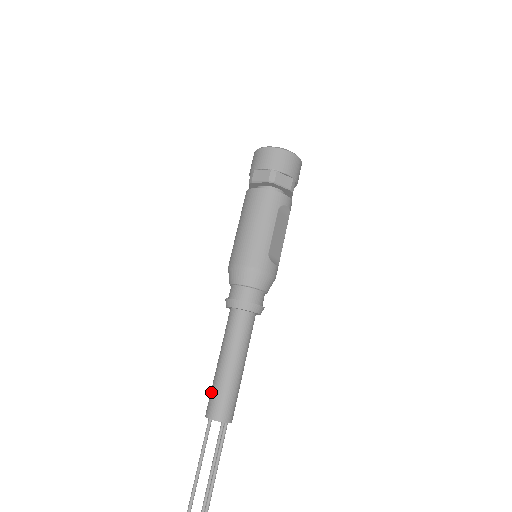
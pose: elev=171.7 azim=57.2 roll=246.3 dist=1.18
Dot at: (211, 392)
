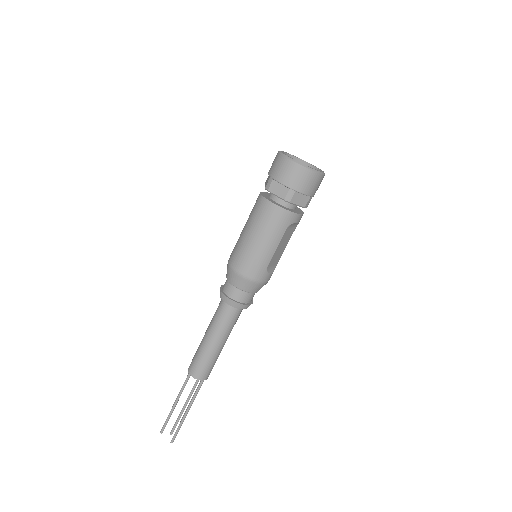
Dot at: (195, 356)
